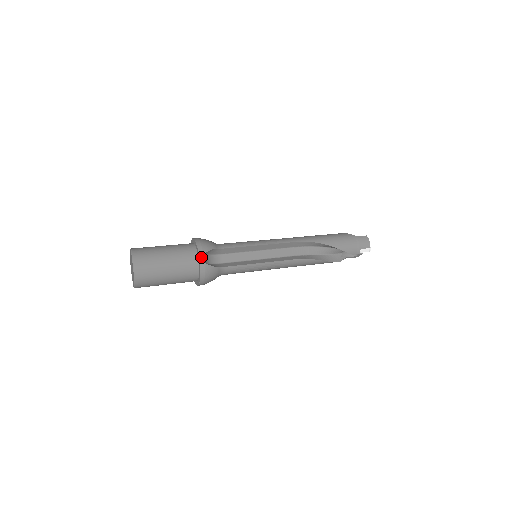
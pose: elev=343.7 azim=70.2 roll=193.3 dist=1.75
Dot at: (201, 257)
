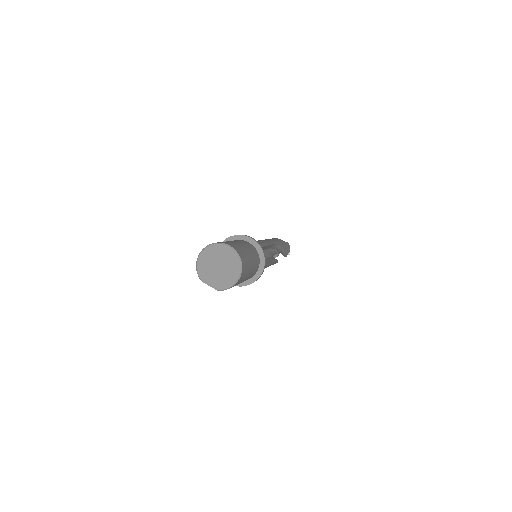
Dot at: occluded
